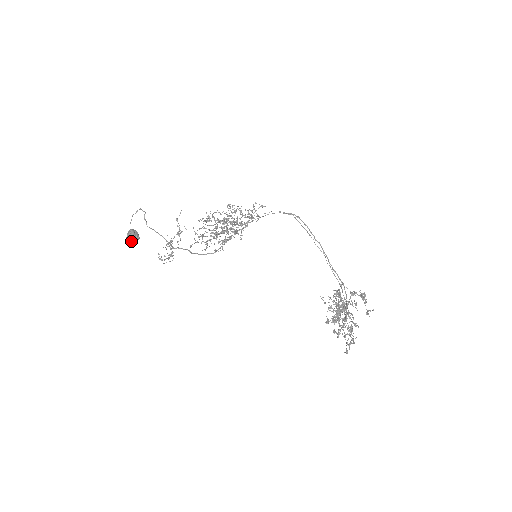
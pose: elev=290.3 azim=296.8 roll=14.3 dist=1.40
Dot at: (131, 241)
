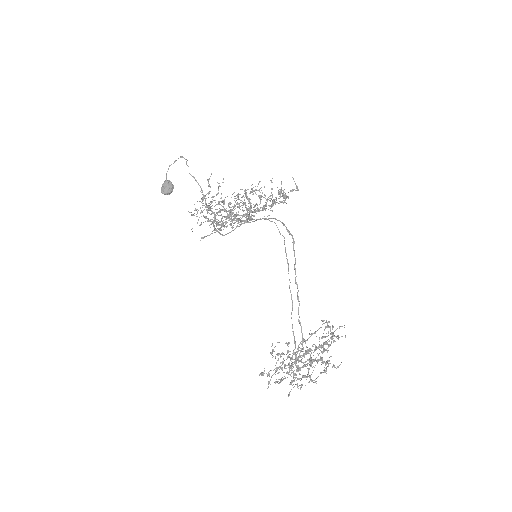
Dot at: occluded
